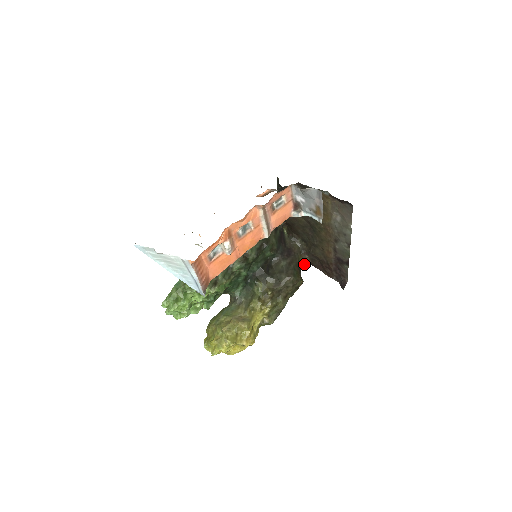
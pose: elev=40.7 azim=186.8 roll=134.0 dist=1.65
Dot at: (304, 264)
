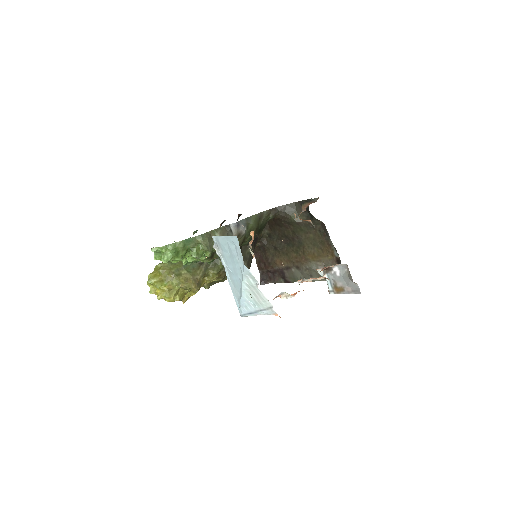
Dot at: occluded
